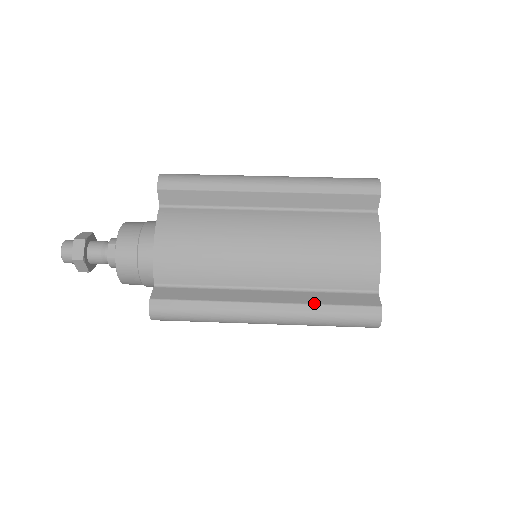
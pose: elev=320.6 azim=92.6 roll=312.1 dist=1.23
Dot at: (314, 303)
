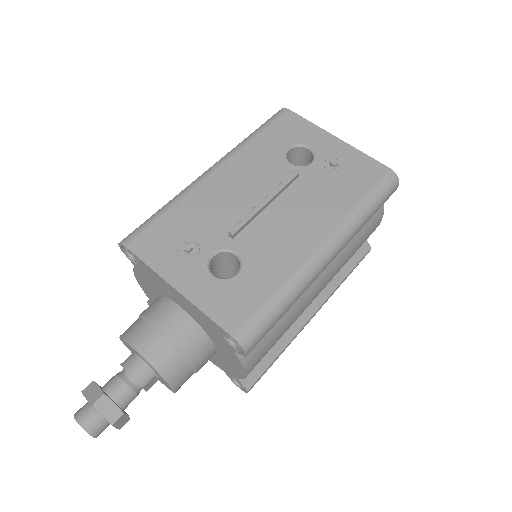
Dot at: (340, 283)
